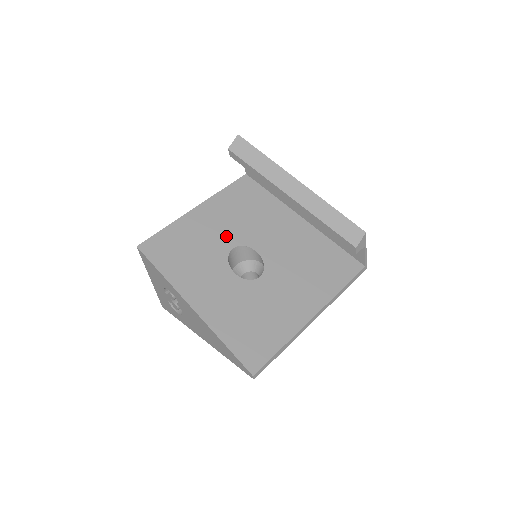
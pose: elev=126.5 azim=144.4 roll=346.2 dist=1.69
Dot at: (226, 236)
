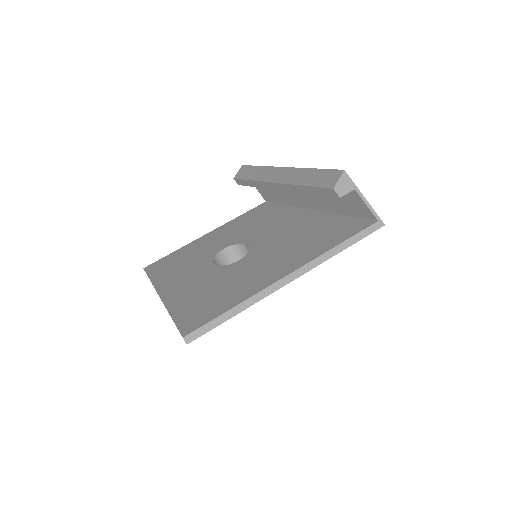
Dot at: (222, 243)
